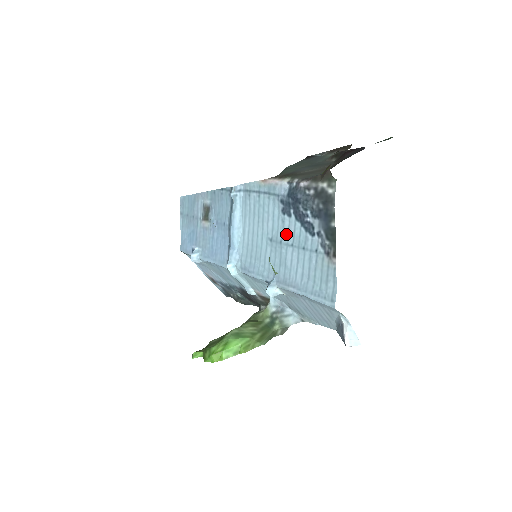
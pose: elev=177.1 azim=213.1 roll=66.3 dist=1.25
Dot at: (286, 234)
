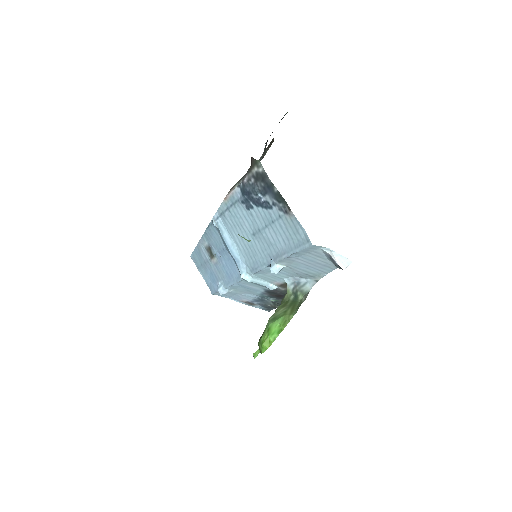
Dot at: (258, 222)
